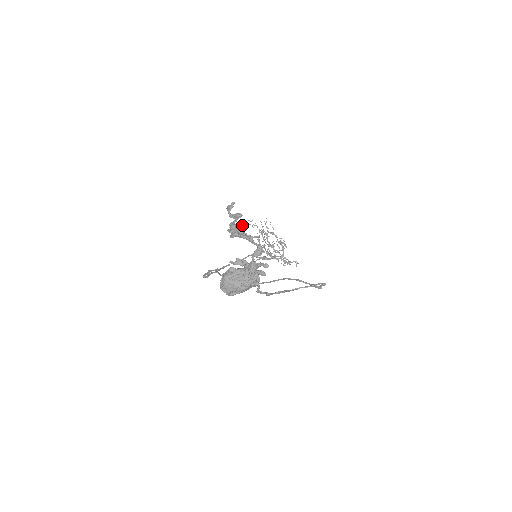
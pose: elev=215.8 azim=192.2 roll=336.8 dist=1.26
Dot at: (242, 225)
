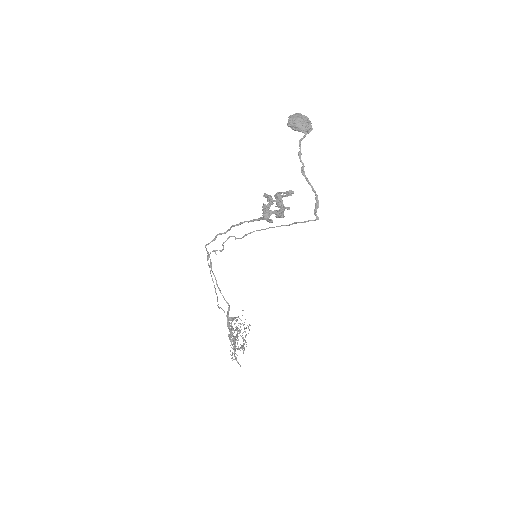
Dot at: occluded
